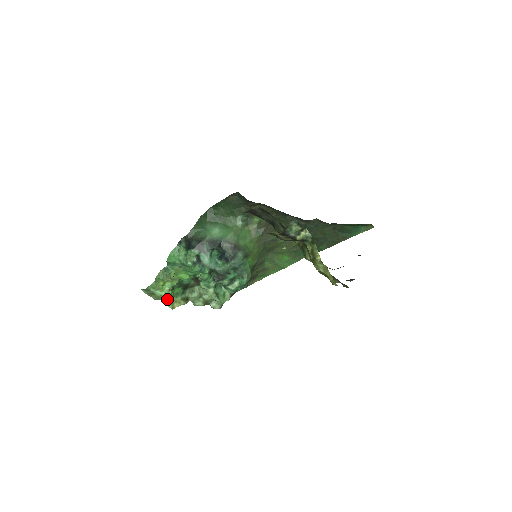
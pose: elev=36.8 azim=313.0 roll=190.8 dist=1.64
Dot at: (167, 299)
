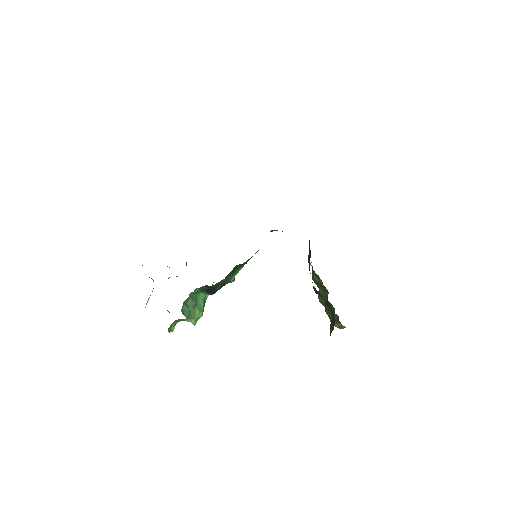
Dot at: occluded
